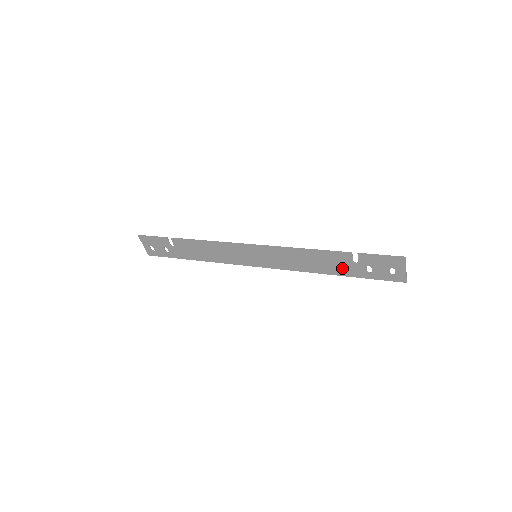
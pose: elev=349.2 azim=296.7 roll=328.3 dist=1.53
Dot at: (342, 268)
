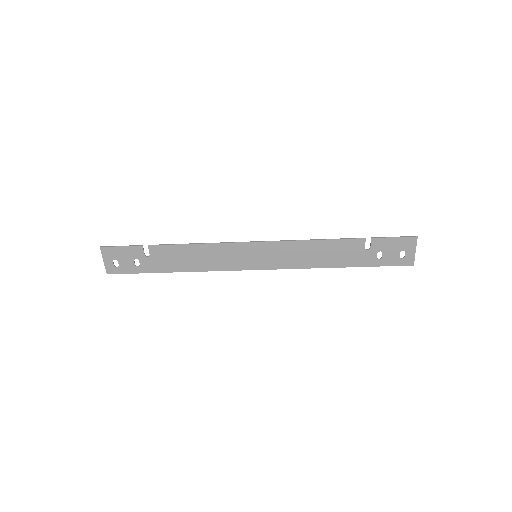
Dot at: (352, 258)
